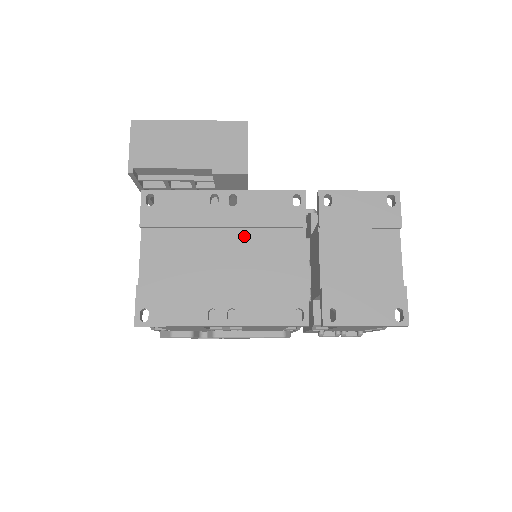
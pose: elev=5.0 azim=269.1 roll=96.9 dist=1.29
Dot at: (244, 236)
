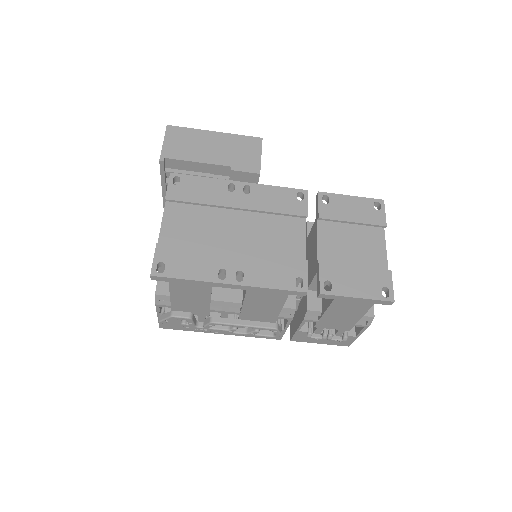
Dot at: (254, 219)
